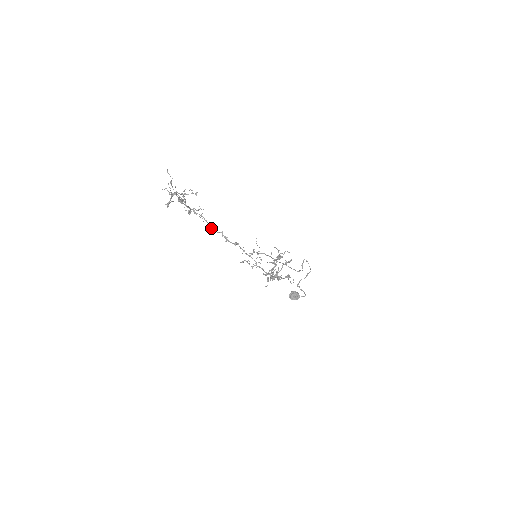
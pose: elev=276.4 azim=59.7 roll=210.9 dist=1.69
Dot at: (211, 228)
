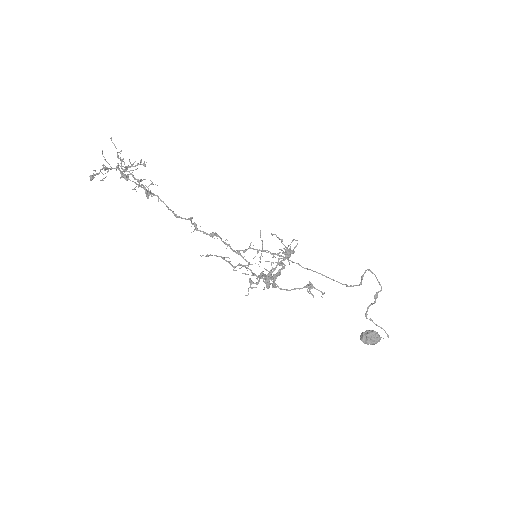
Dot at: (173, 213)
